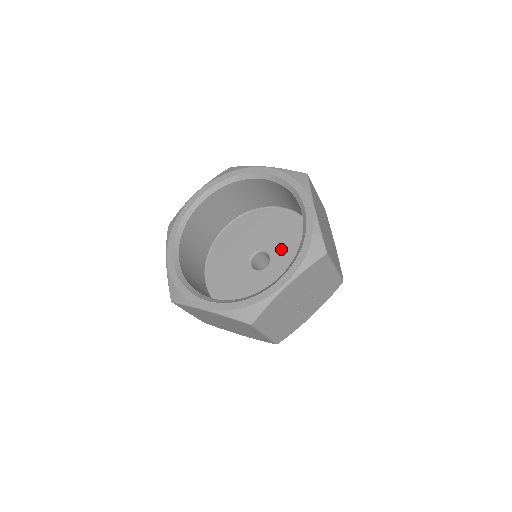
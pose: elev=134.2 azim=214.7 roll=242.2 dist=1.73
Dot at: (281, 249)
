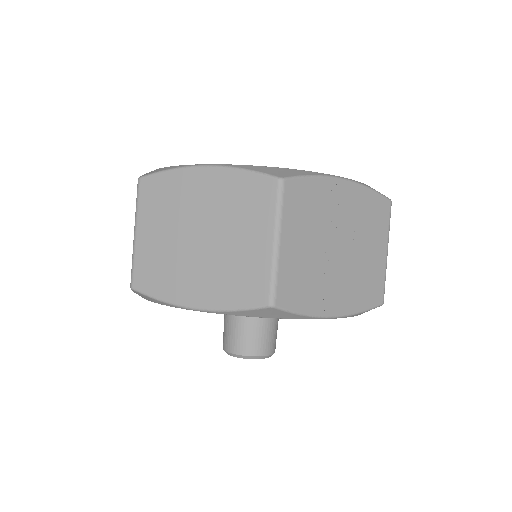
Dot at: occluded
